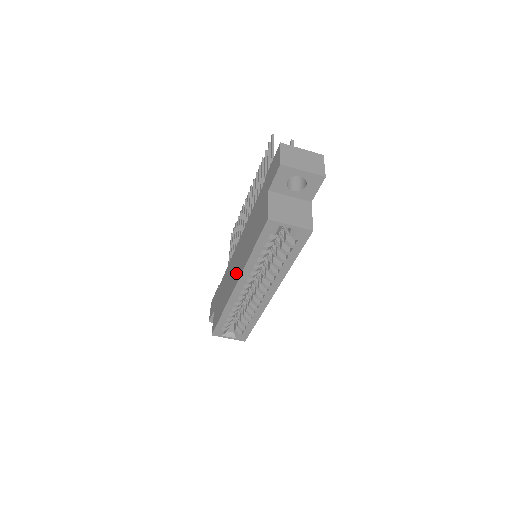
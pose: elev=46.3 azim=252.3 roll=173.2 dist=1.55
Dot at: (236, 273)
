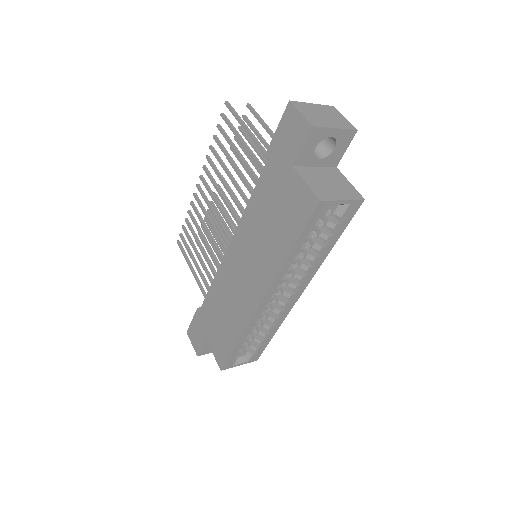
Dot at: (253, 284)
